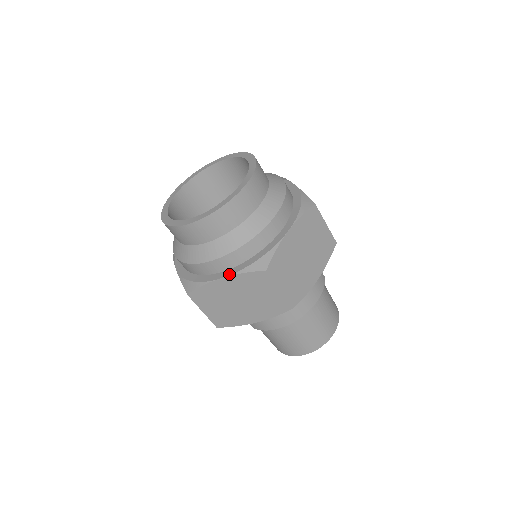
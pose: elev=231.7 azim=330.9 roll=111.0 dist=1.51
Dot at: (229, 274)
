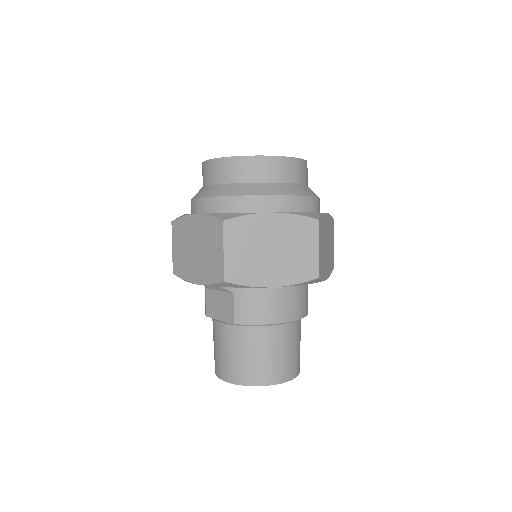
Dot at: (281, 212)
